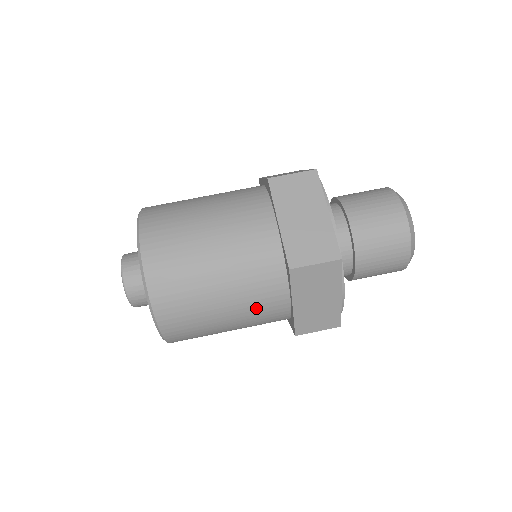
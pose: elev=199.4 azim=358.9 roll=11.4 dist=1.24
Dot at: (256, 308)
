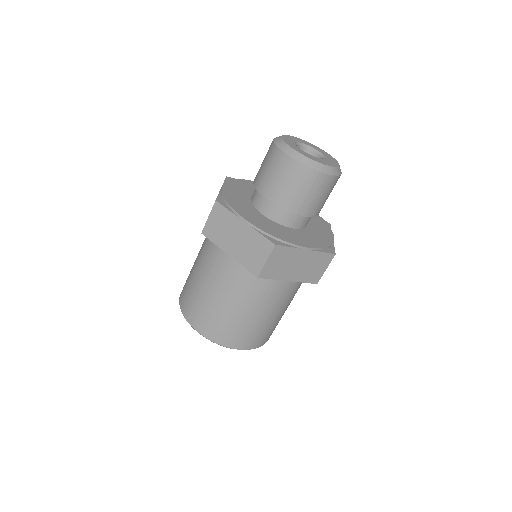
Dot at: occluded
